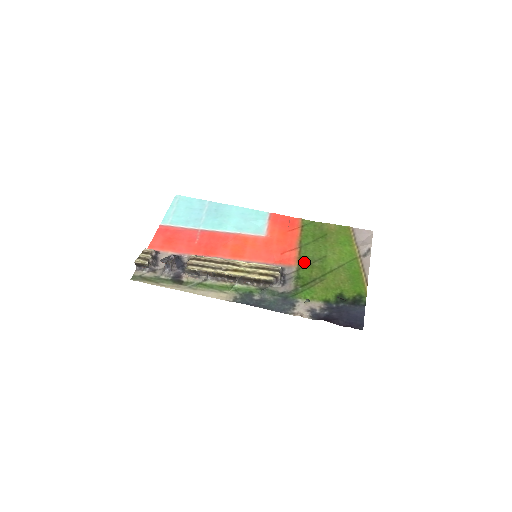
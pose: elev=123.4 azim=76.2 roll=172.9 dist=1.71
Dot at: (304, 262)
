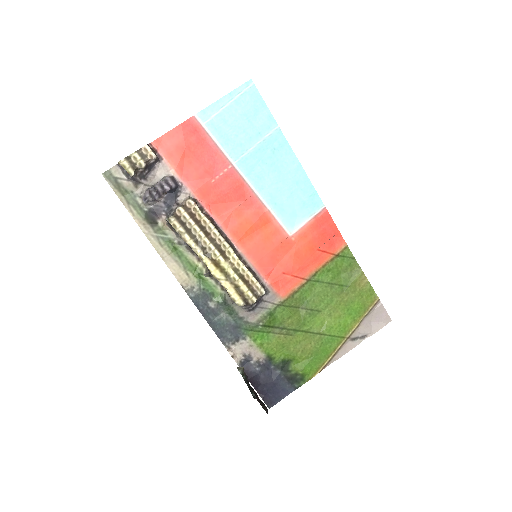
Dot at: (294, 301)
